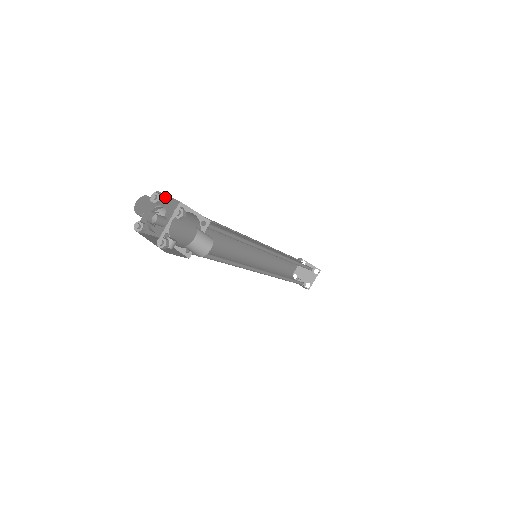
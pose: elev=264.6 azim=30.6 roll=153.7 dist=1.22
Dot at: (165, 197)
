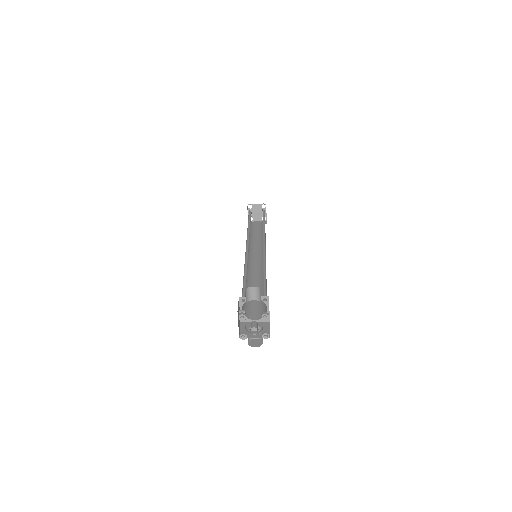
Dot at: occluded
